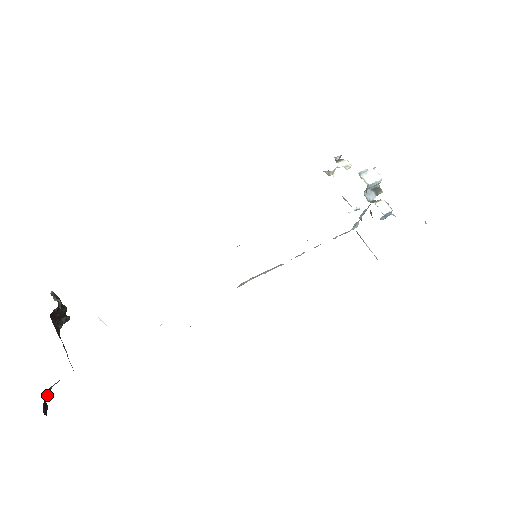
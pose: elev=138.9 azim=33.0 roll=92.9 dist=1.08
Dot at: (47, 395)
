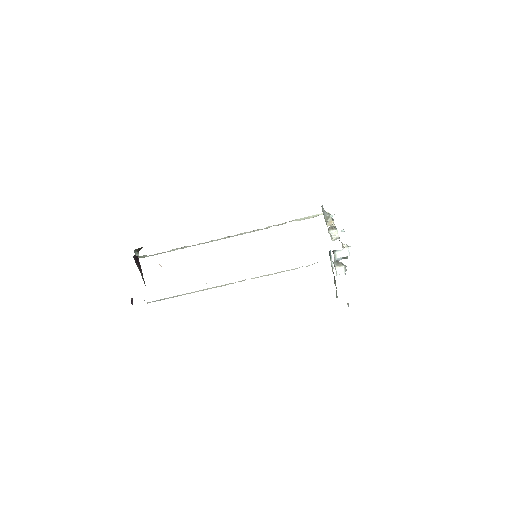
Dot at: occluded
